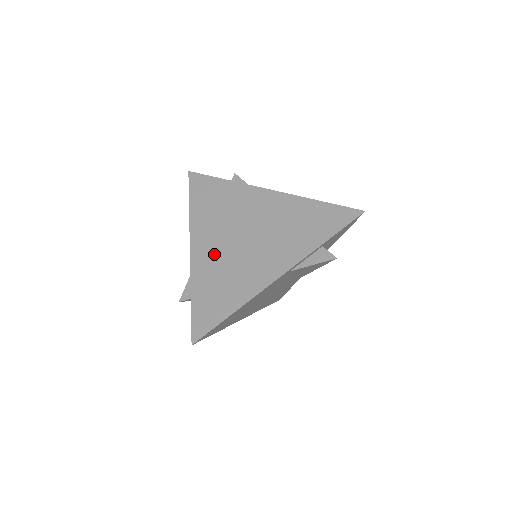
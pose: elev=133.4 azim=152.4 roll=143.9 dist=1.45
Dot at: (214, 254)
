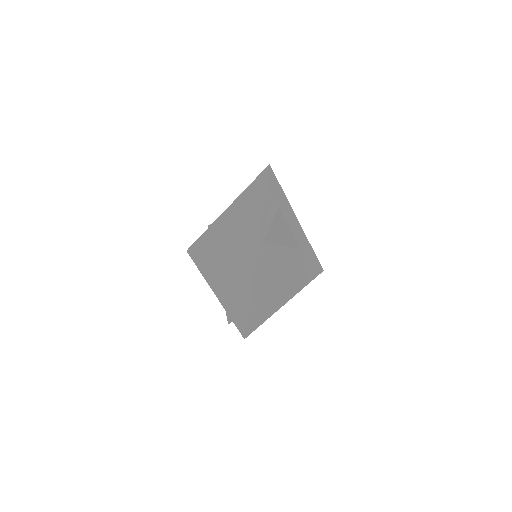
Dot at: (223, 278)
